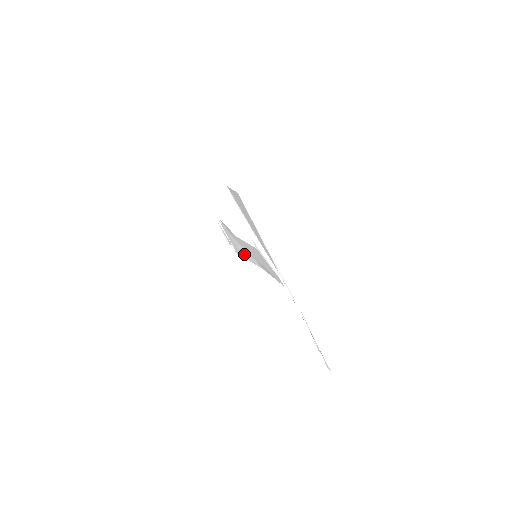
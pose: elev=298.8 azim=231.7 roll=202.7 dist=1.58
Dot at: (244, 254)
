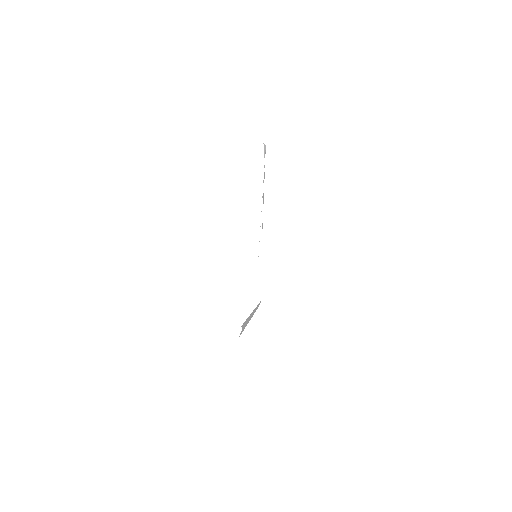
Dot at: (263, 198)
